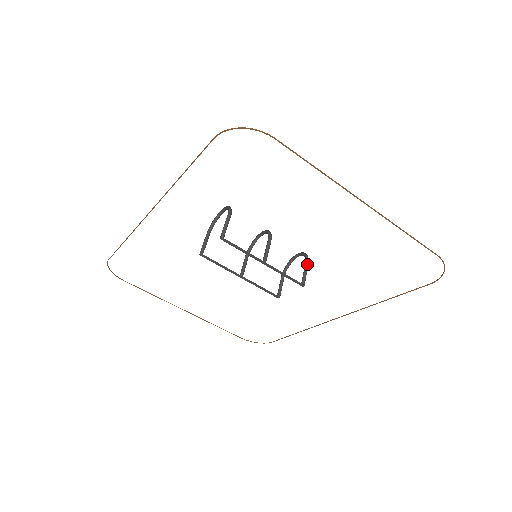
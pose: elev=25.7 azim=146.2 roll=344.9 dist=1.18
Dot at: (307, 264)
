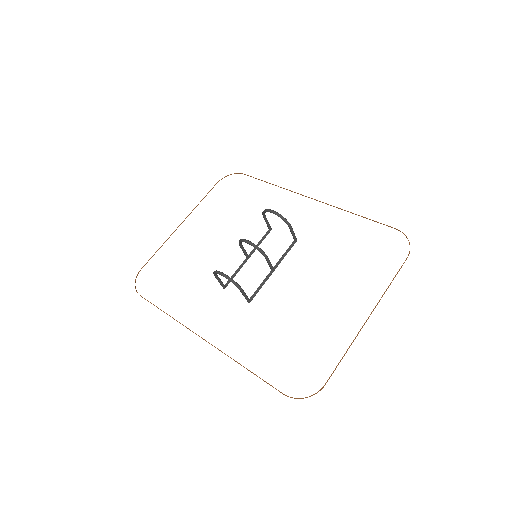
Dot at: (292, 229)
